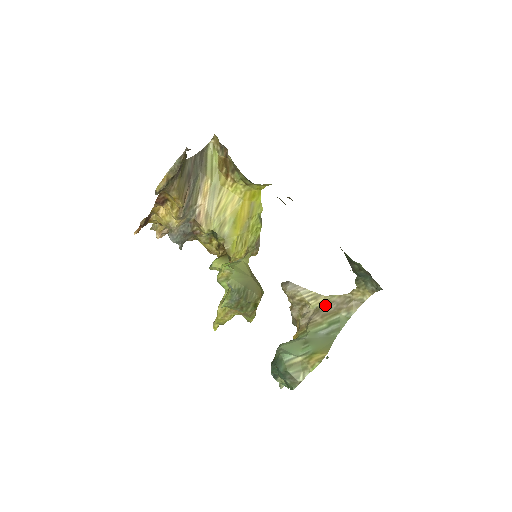
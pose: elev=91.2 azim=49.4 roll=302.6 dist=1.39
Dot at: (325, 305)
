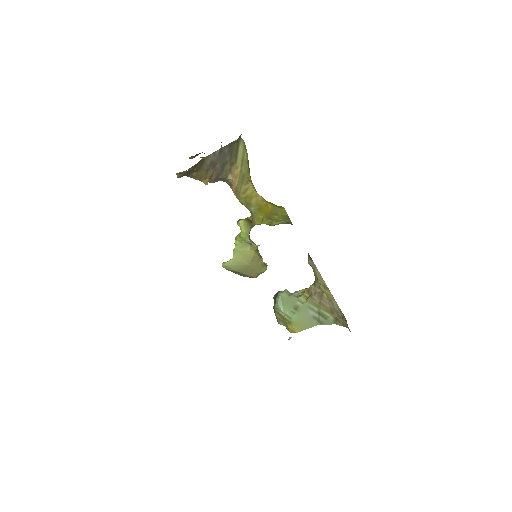
Dot at: (327, 298)
